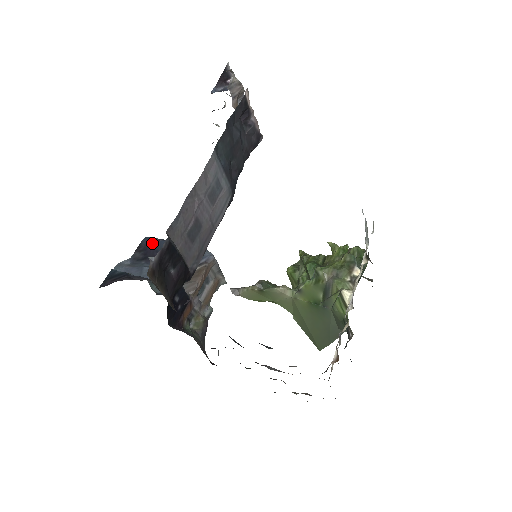
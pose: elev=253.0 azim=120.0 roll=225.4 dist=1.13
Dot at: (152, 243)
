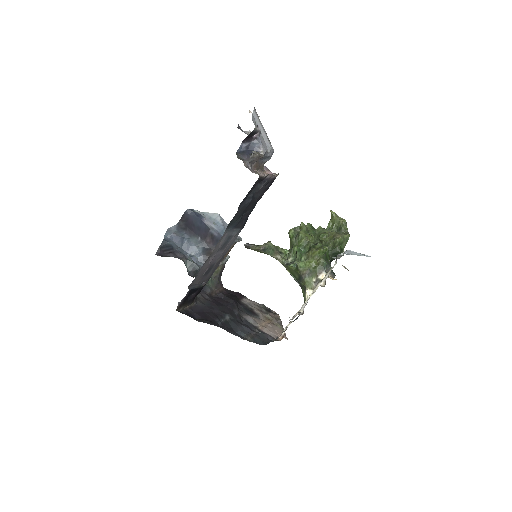
Dot at: (191, 217)
